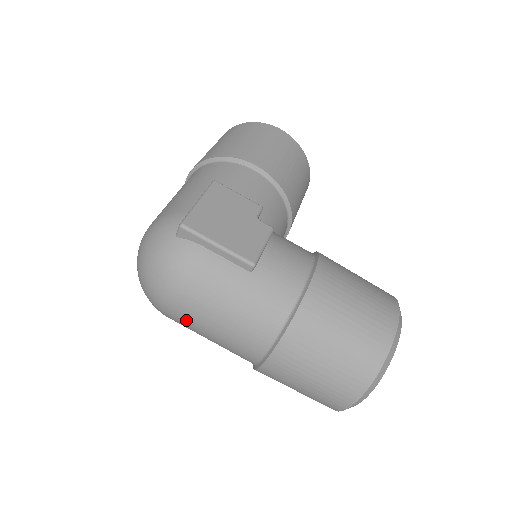
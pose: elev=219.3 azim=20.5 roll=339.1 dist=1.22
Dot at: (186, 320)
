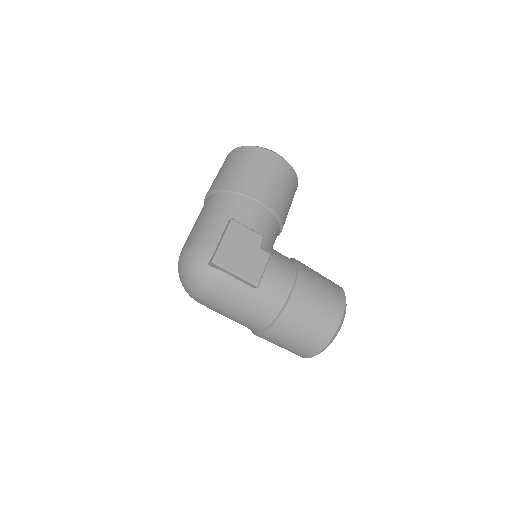
Dot at: (212, 309)
